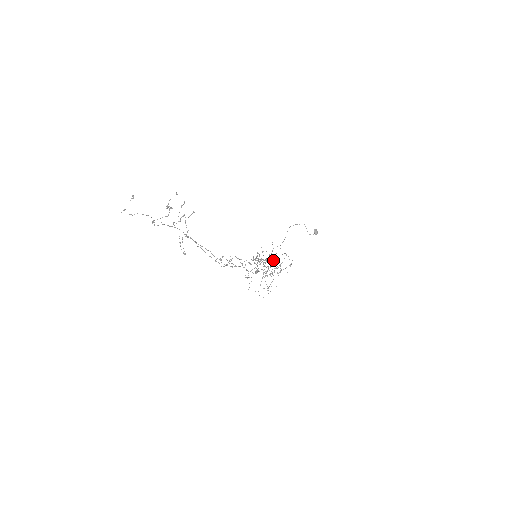
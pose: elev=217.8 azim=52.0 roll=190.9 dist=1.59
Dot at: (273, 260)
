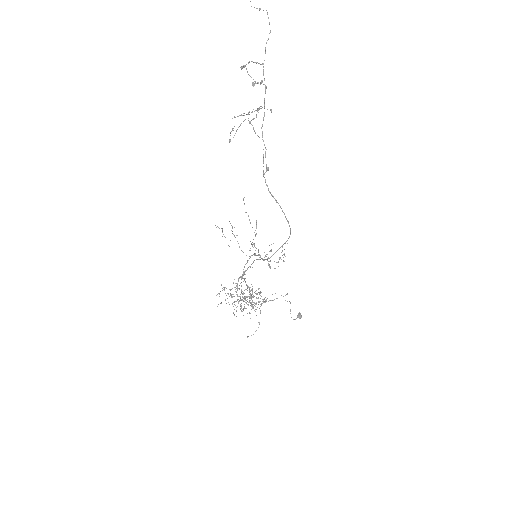
Dot at: (244, 308)
